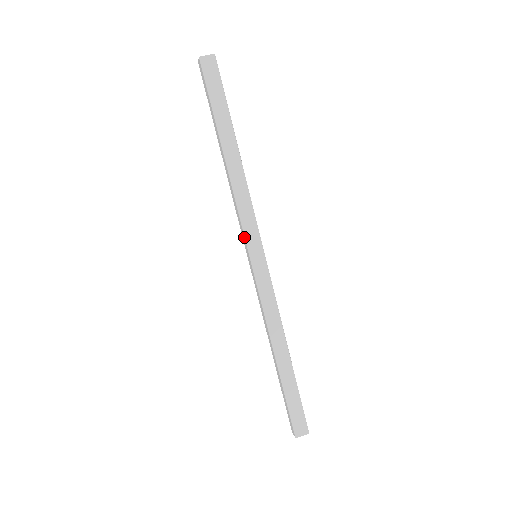
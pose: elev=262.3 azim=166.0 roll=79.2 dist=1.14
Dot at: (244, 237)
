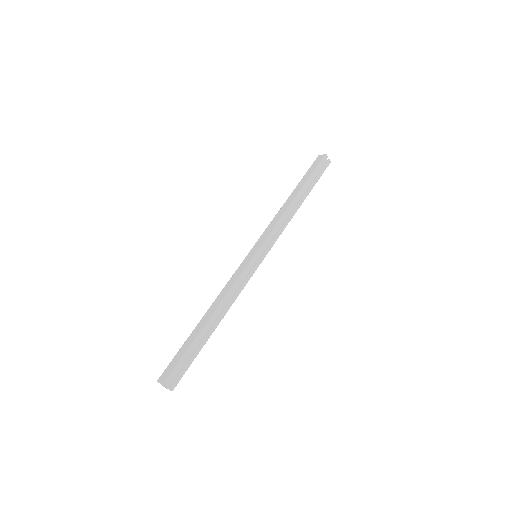
Dot at: (258, 240)
